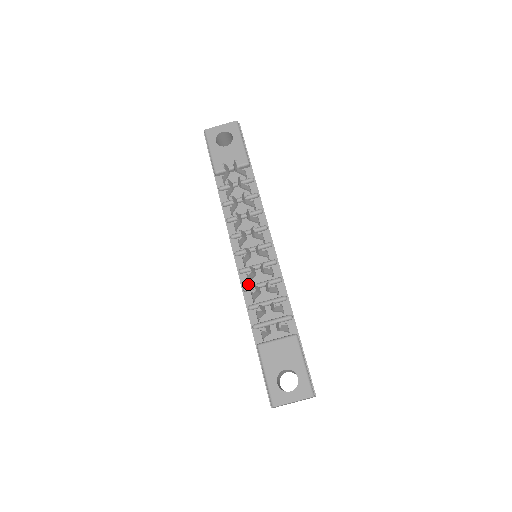
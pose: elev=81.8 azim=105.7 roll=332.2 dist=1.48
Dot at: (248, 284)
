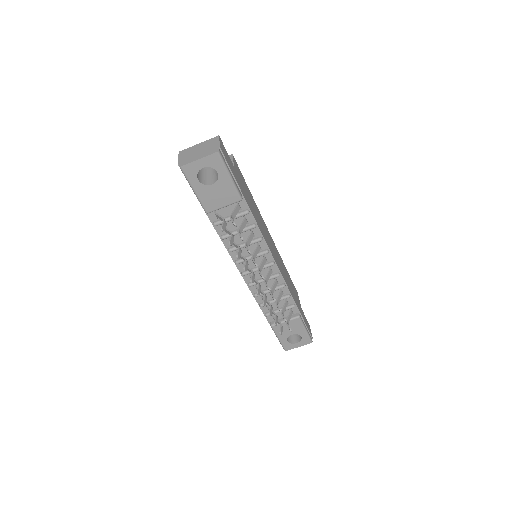
Dot at: occluded
